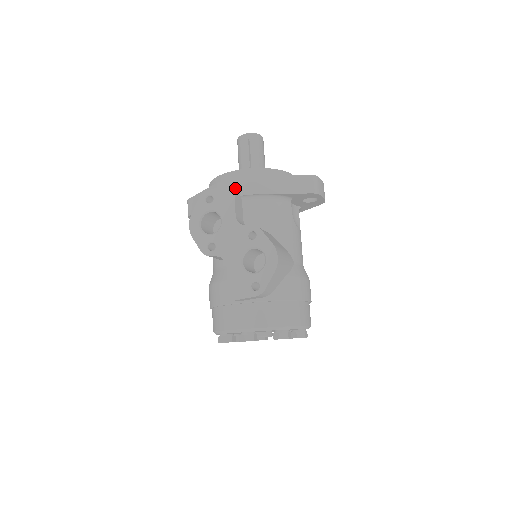
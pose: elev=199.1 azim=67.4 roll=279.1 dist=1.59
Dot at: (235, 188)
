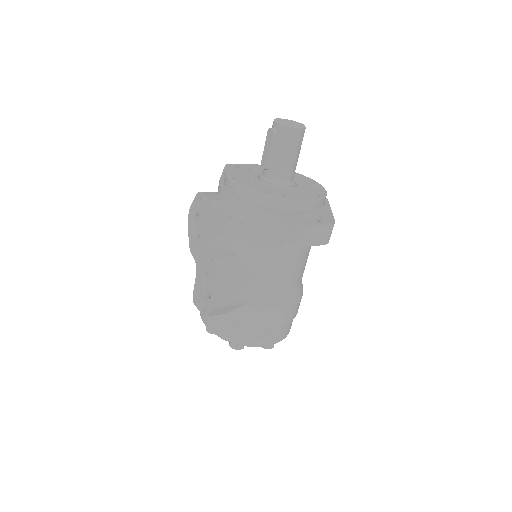
Dot at: (216, 206)
